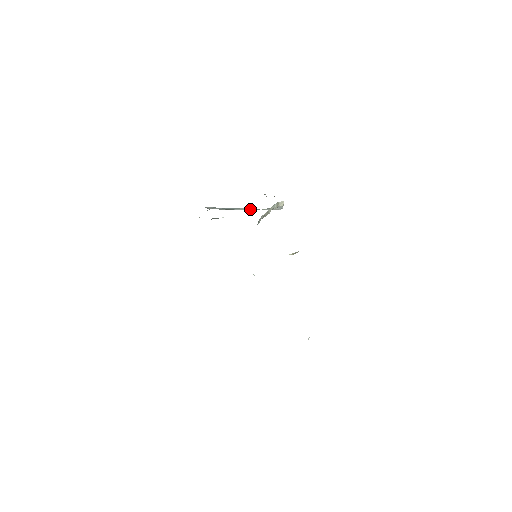
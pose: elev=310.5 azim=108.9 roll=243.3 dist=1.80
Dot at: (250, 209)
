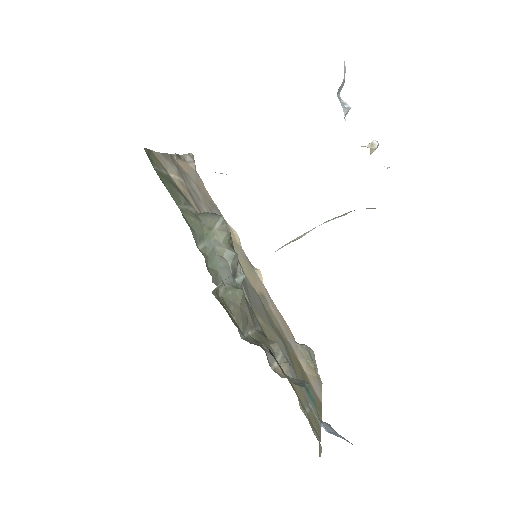
Dot at: occluded
